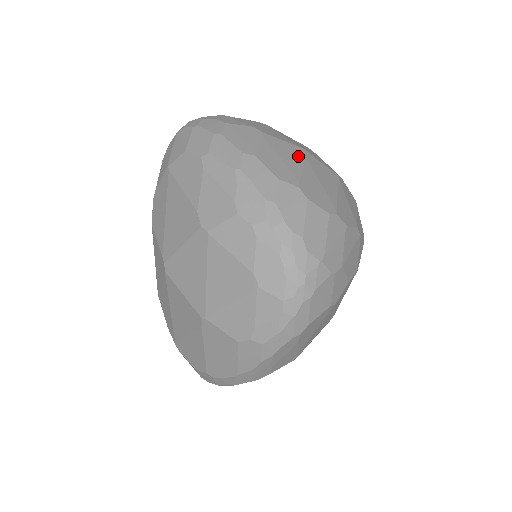
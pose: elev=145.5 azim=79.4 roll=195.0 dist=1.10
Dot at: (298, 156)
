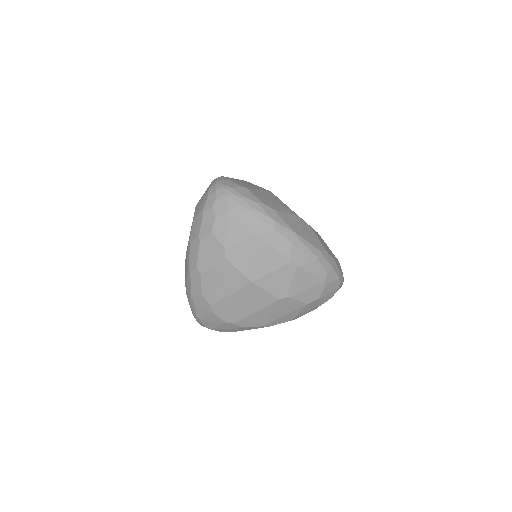
Dot at: (237, 286)
